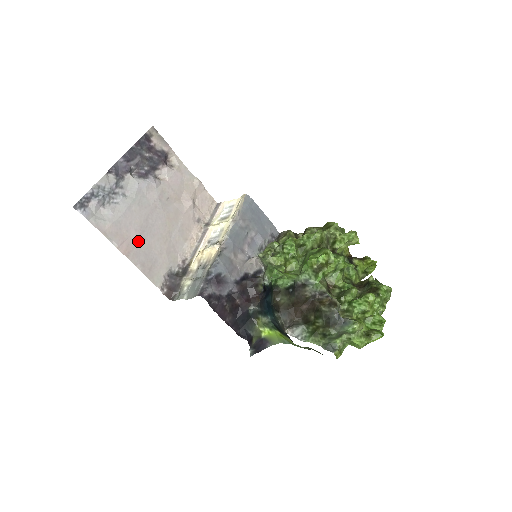
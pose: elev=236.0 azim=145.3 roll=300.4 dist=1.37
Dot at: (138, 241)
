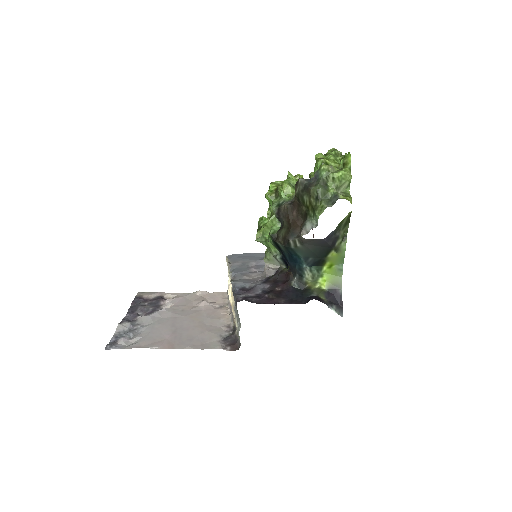
Dot at: (176, 338)
